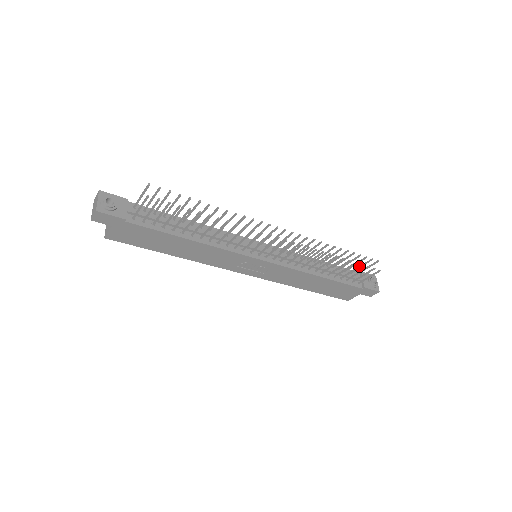
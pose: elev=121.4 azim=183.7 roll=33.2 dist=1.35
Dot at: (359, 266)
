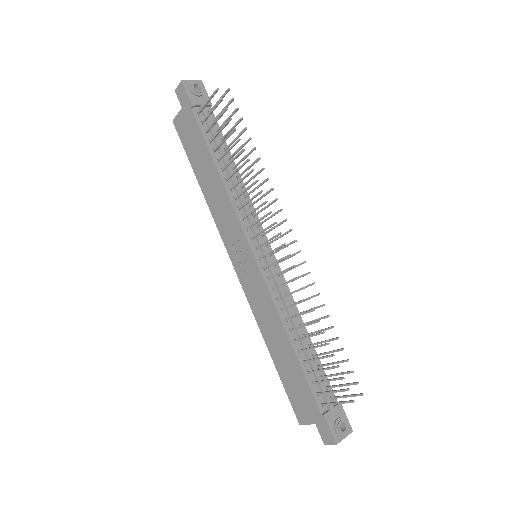
Dot at: (334, 366)
